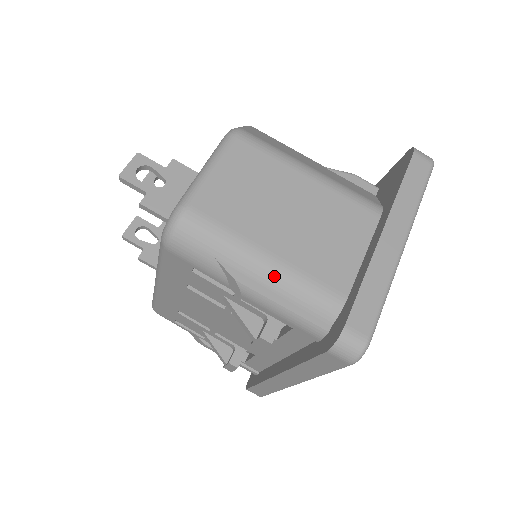
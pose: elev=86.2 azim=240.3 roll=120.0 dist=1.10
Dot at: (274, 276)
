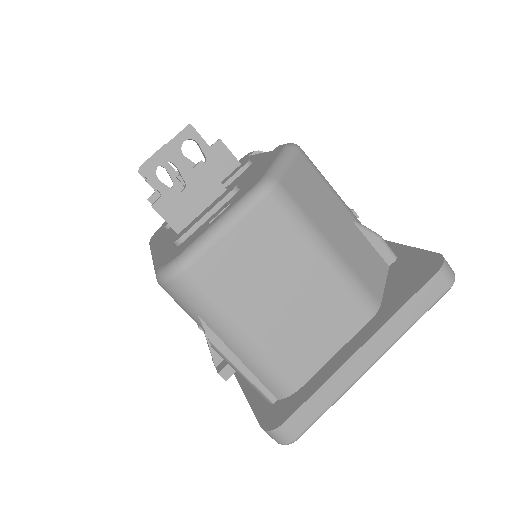
Dot at: (245, 351)
